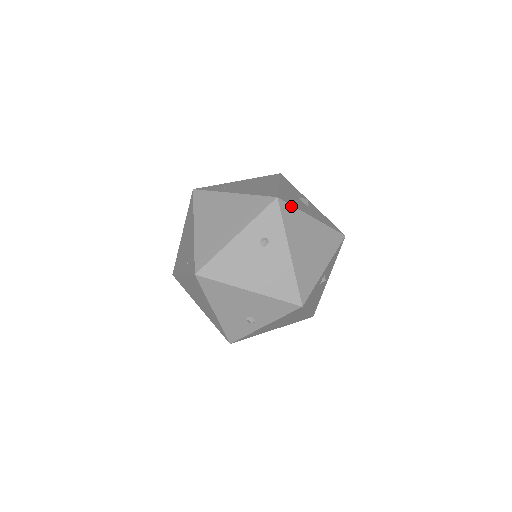
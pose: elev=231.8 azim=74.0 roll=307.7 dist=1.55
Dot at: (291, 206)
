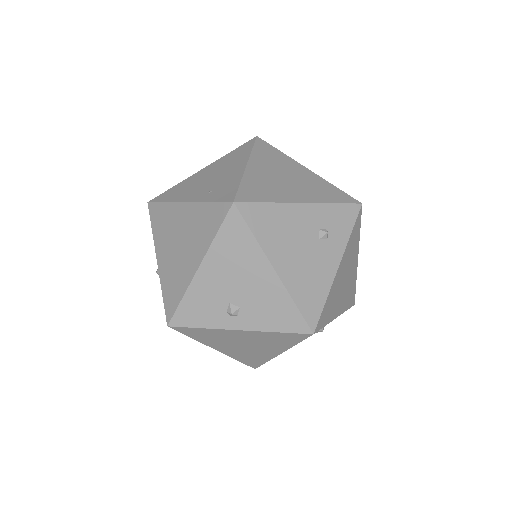
Dot at: (360, 225)
